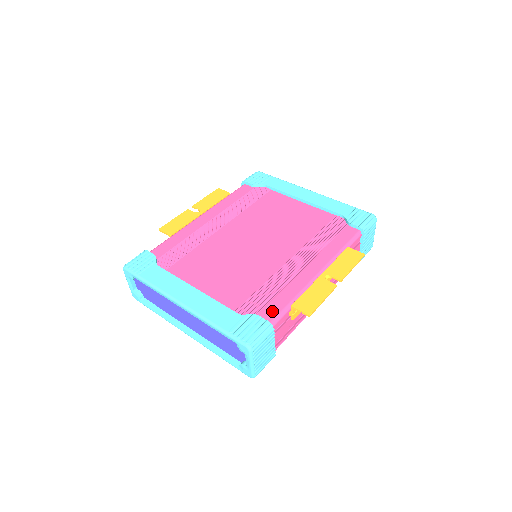
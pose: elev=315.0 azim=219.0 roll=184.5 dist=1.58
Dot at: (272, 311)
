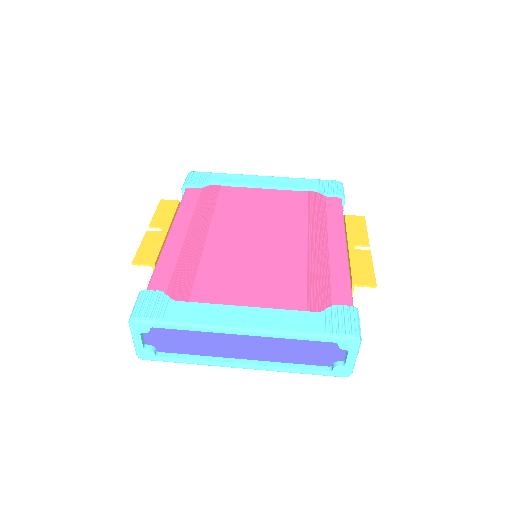
Dot at: (342, 296)
